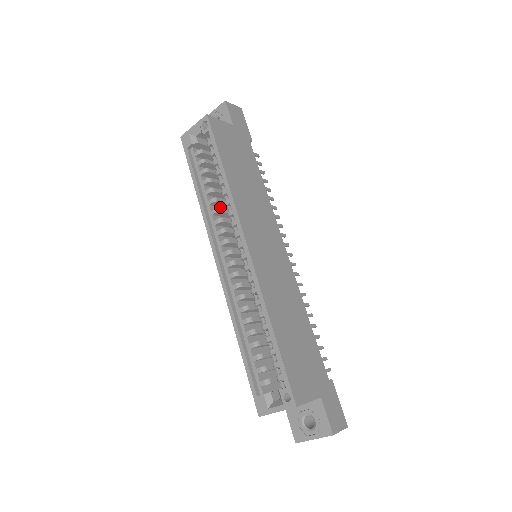
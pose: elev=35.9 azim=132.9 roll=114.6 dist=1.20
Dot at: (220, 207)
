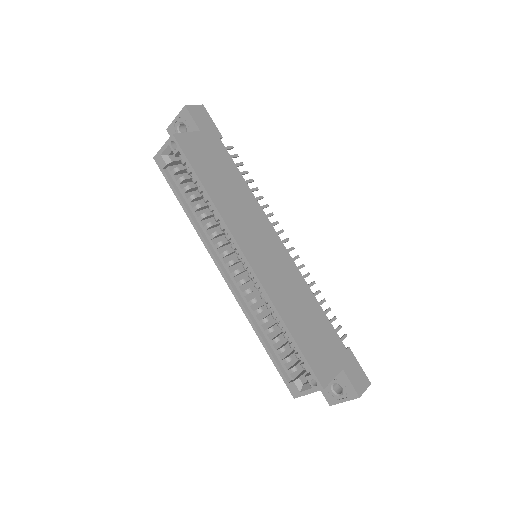
Dot at: (211, 217)
